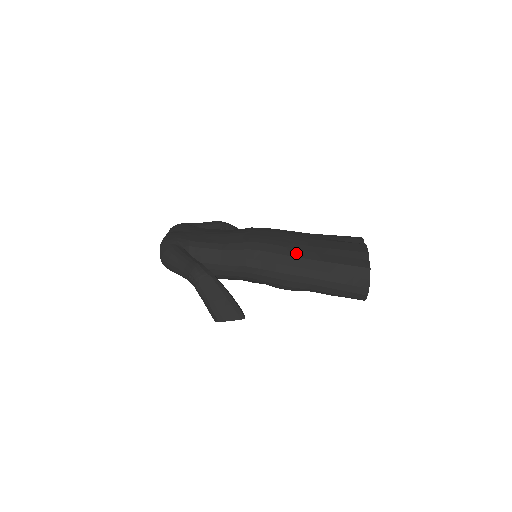
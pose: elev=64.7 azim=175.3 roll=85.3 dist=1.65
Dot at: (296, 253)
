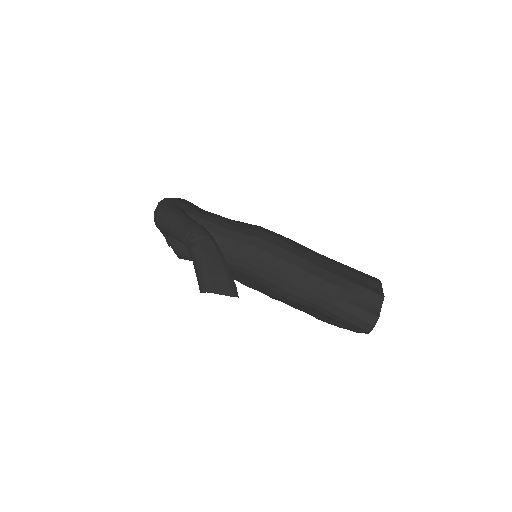
Dot at: (307, 257)
